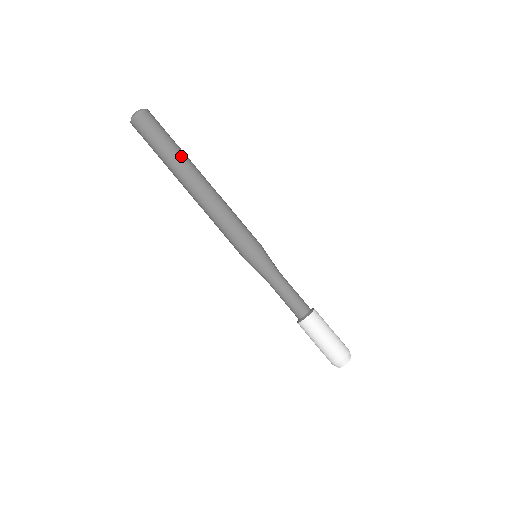
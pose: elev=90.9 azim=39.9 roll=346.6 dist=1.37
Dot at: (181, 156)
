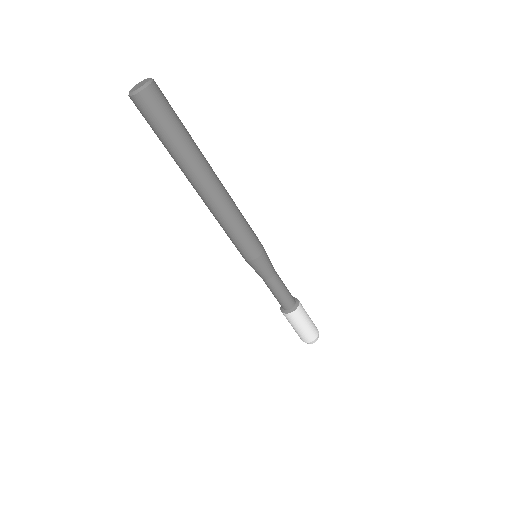
Dot at: (197, 148)
